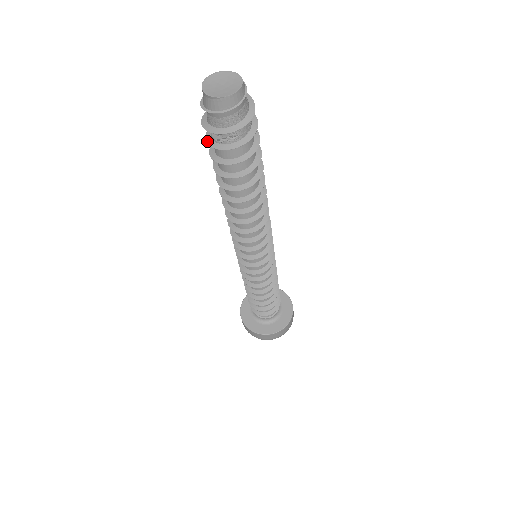
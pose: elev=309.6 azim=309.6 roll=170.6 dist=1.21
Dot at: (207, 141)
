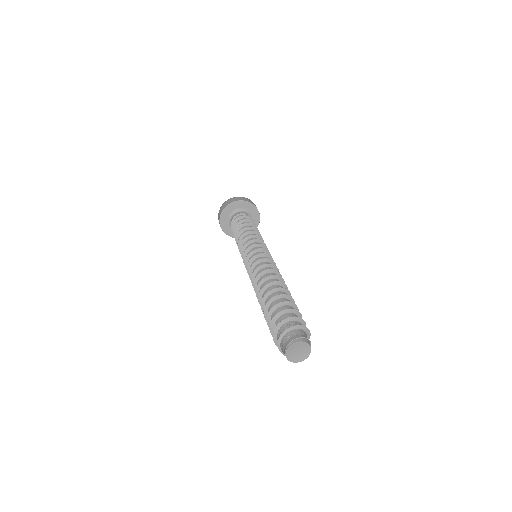
Dot at: occluded
